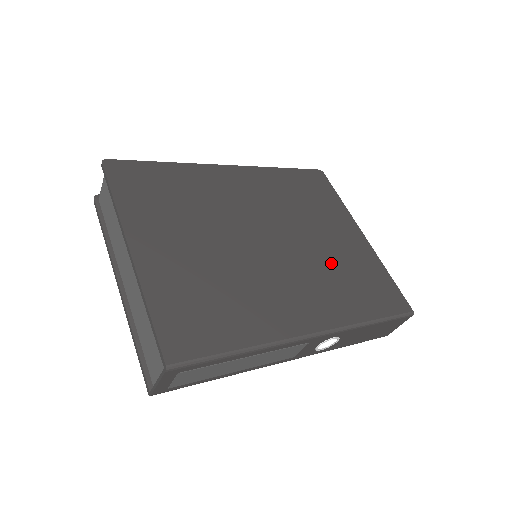
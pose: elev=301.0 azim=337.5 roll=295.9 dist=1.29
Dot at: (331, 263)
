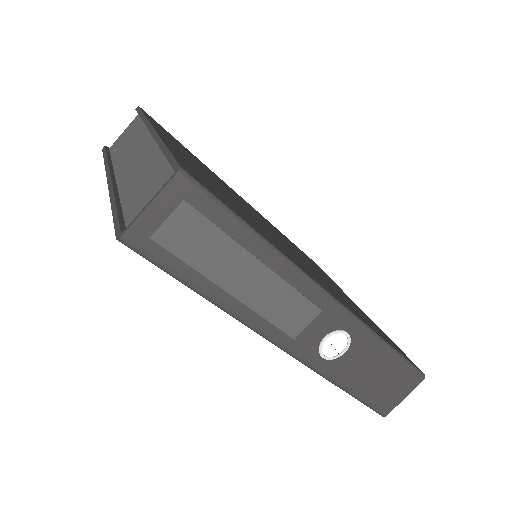
Dot at: (336, 290)
